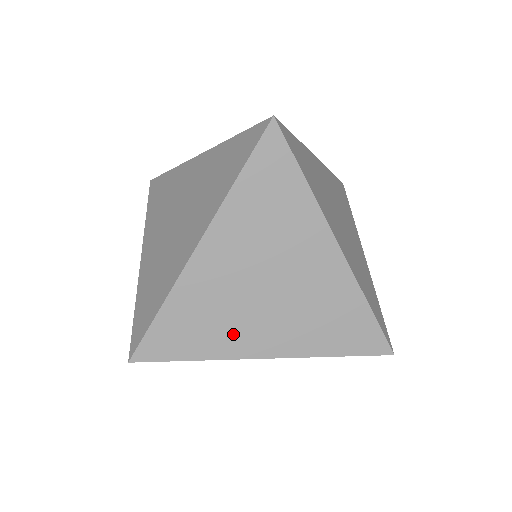
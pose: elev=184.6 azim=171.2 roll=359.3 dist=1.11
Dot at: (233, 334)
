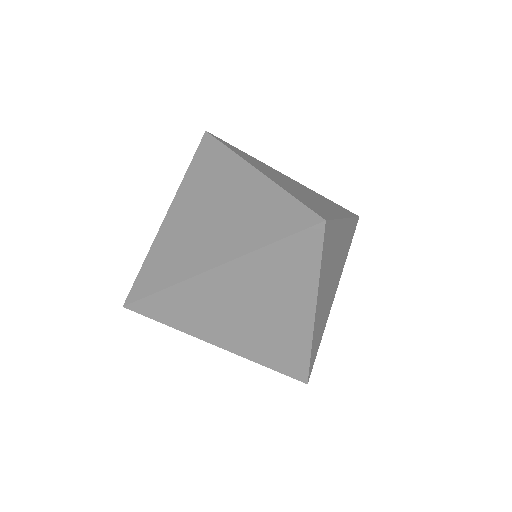
Dot at: (328, 310)
